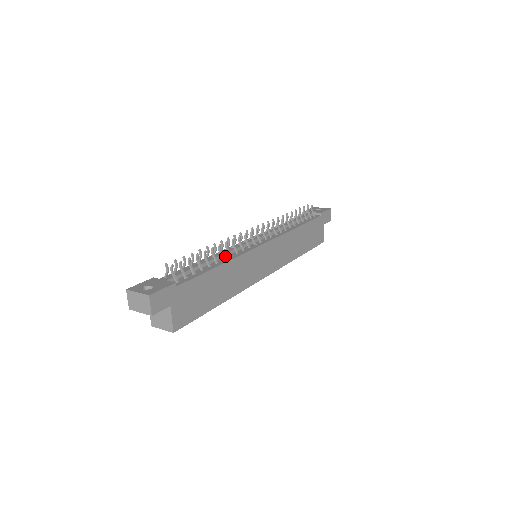
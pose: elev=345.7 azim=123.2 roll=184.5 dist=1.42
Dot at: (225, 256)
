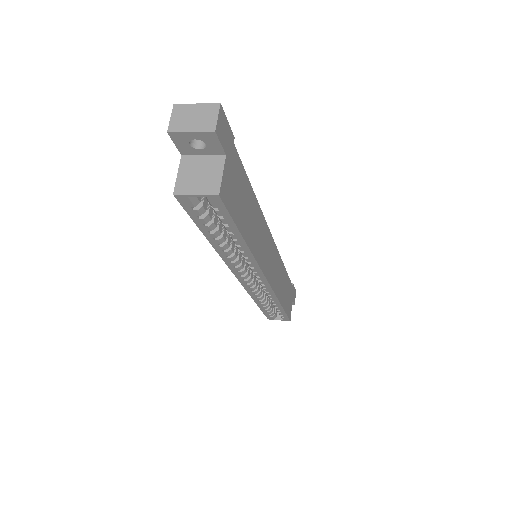
Dot at: occluded
